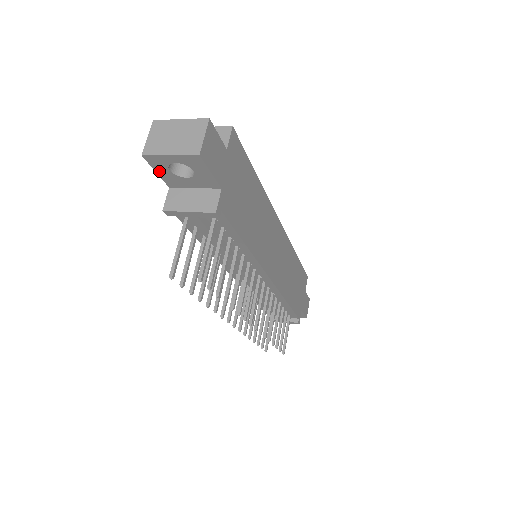
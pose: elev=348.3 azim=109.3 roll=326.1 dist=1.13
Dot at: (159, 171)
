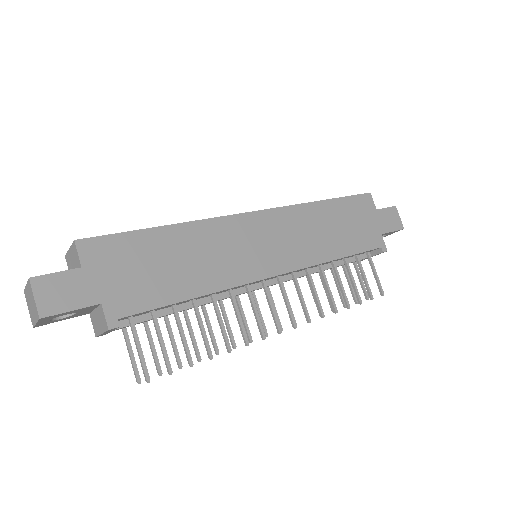
Dot at: (61, 320)
